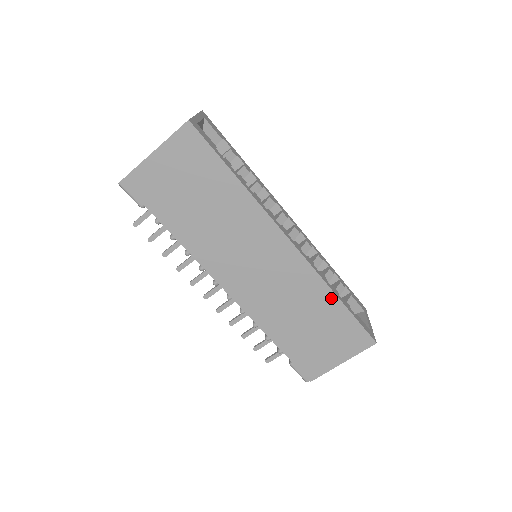
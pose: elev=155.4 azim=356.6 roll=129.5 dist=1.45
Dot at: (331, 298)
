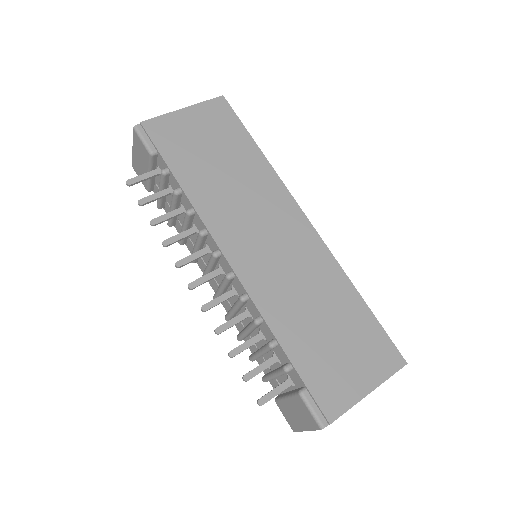
Dot at: (351, 292)
